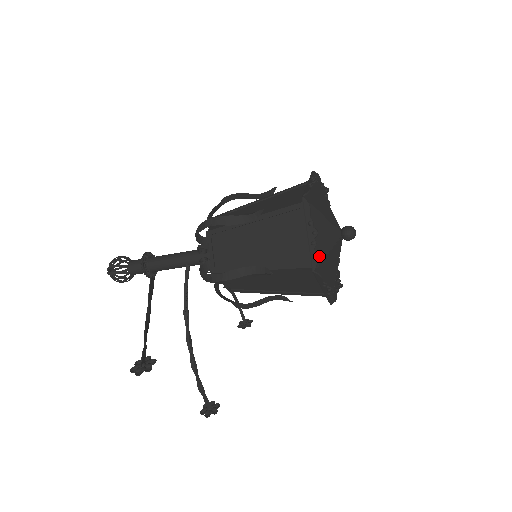
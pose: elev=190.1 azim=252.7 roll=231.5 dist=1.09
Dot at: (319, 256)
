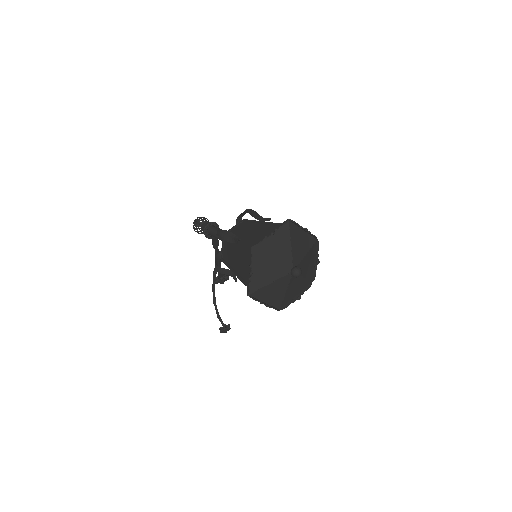
Dot at: (257, 286)
